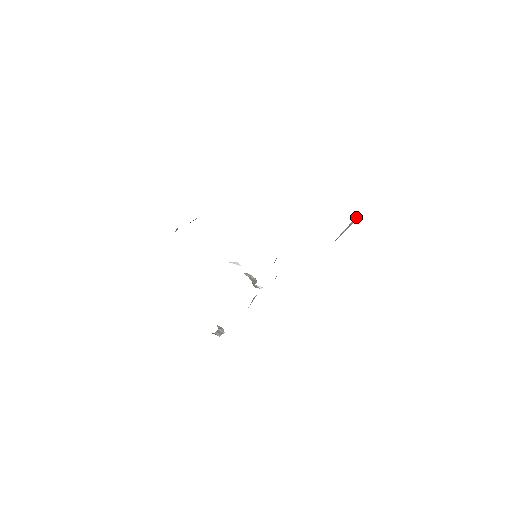
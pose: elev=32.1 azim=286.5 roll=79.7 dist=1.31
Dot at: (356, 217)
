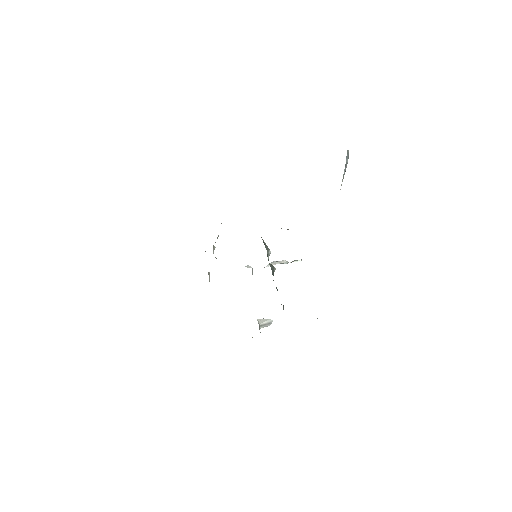
Dot at: (348, 152)
